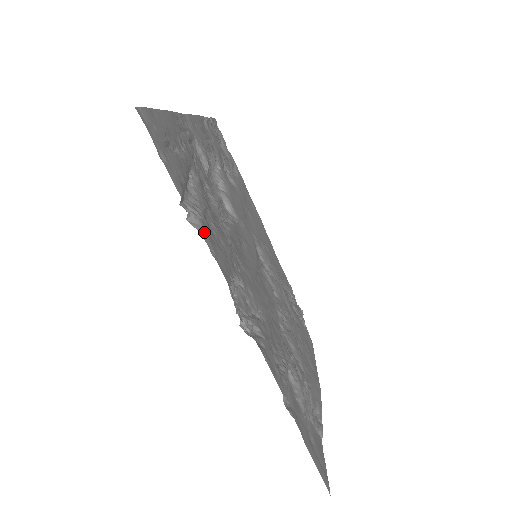
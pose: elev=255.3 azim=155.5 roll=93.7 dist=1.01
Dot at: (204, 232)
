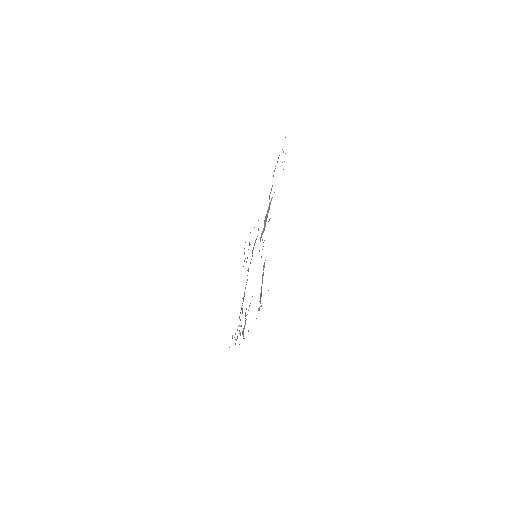
Dot at: occluded
